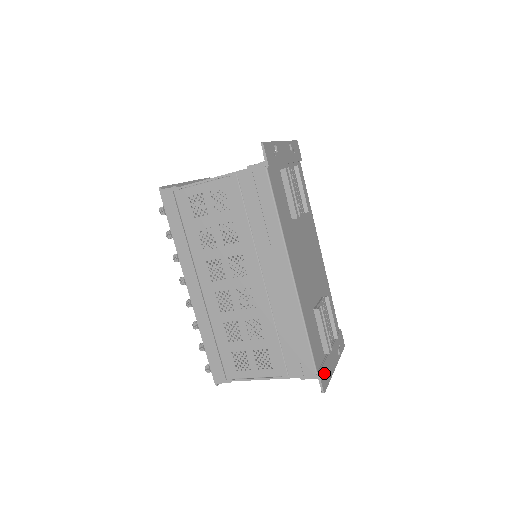
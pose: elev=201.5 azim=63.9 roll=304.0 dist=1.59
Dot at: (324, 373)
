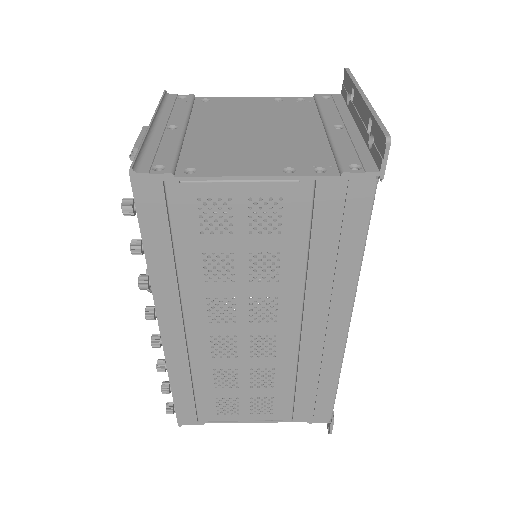
Dot at: occluded
